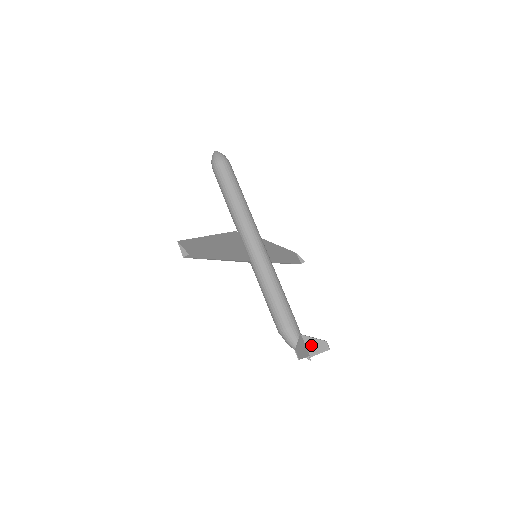
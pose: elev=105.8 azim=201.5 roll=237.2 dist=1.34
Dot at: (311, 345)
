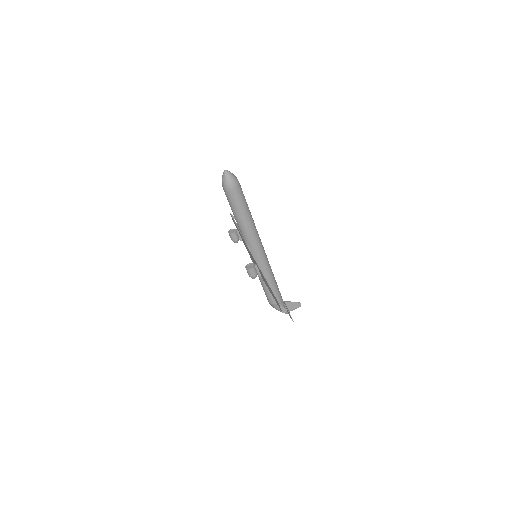
Dot at: (290, 306)
